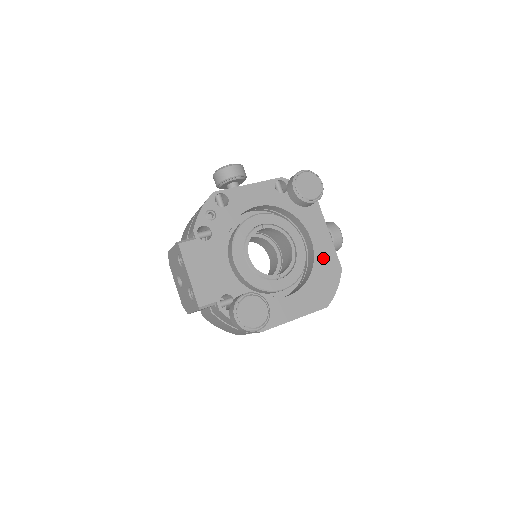
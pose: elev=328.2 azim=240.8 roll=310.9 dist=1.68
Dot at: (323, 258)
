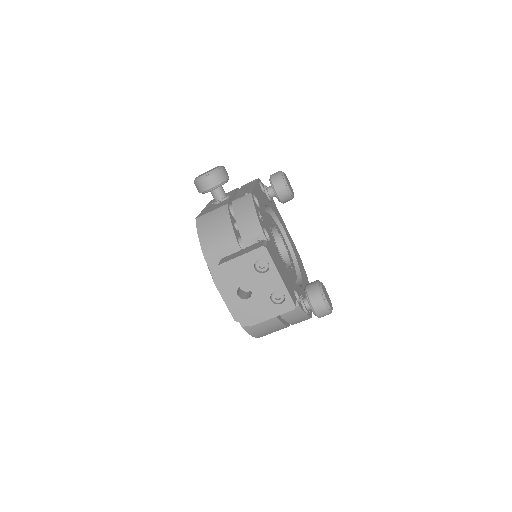
Dot at: (293, 247)
